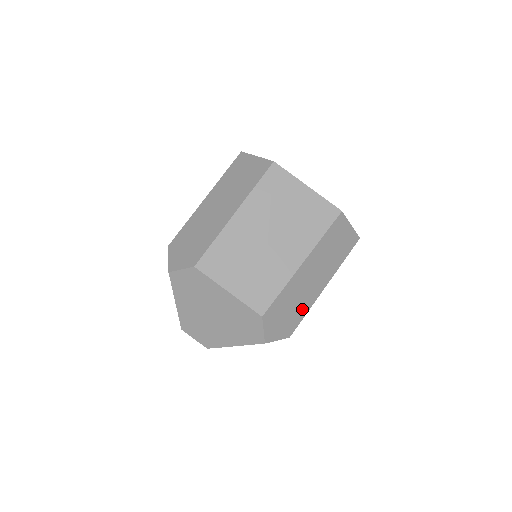
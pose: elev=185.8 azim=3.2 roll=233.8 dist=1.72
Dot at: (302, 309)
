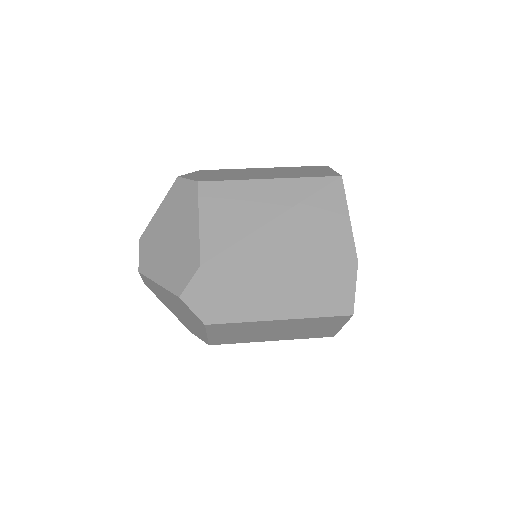
Dot at: (240, 311)
